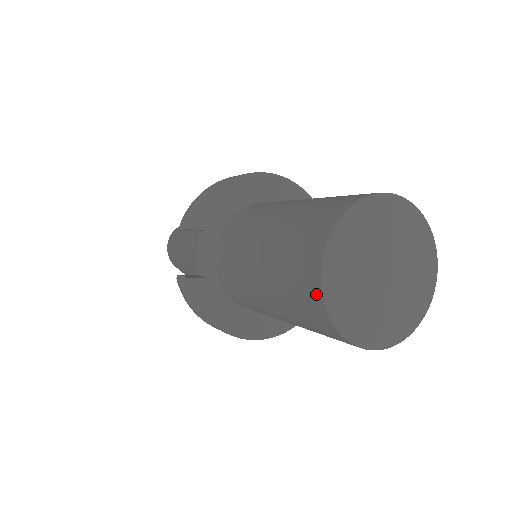
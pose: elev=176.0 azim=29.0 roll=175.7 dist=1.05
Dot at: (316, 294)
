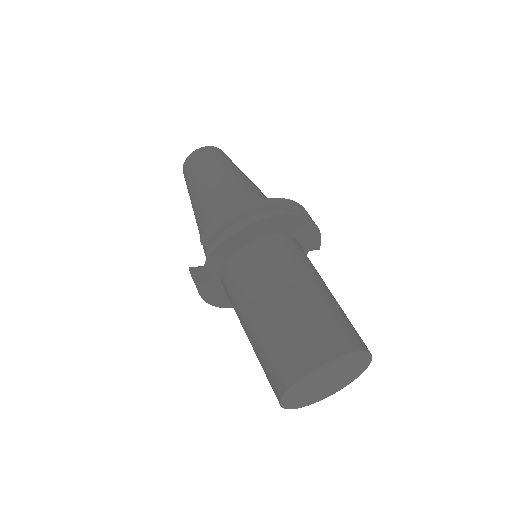
Dot at: (278, 395)
